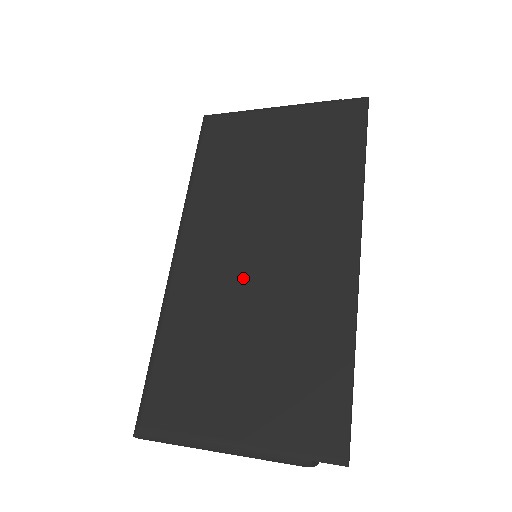
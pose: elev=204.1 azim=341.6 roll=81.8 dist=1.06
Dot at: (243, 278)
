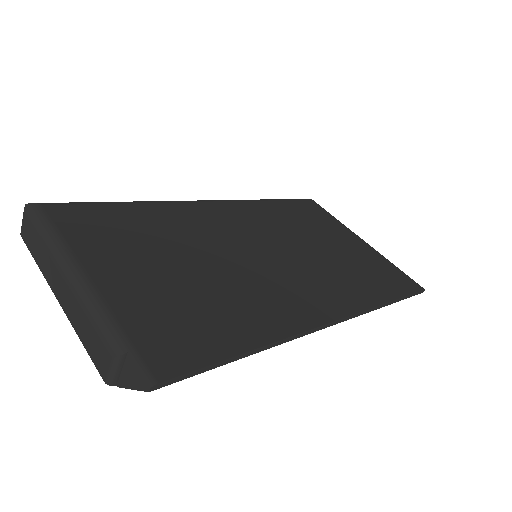
Dot at: (235, 247)
